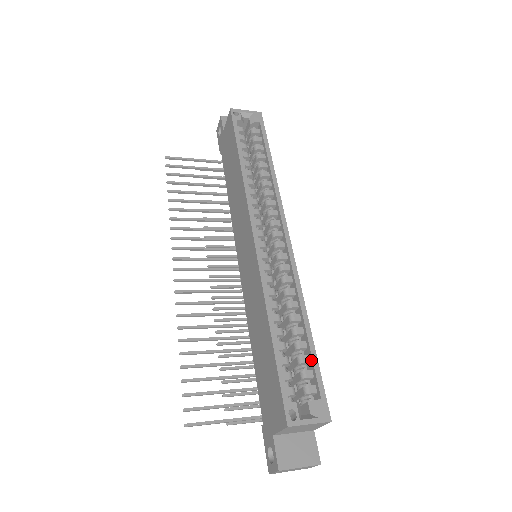
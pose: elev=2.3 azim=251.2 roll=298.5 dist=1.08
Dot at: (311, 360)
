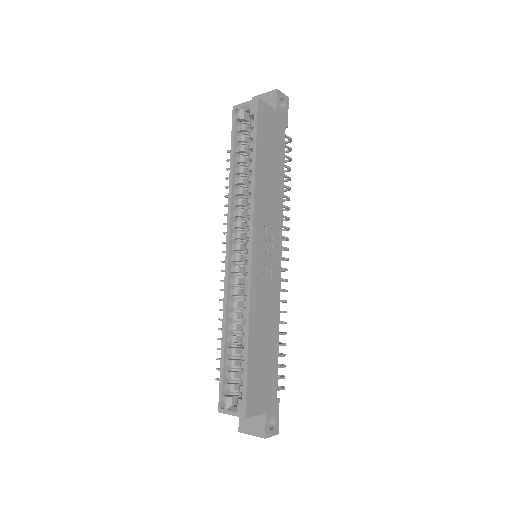
Dot at: (245, 367)
